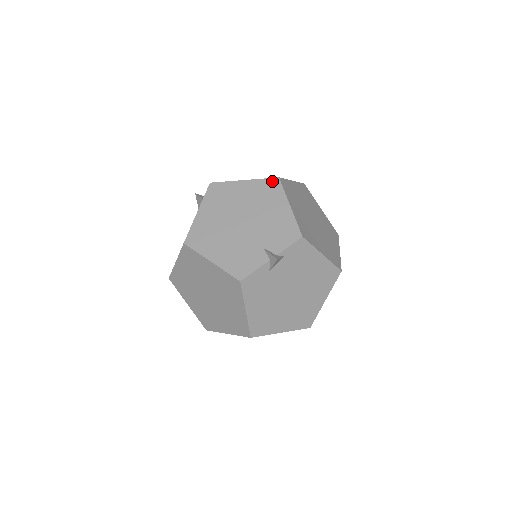
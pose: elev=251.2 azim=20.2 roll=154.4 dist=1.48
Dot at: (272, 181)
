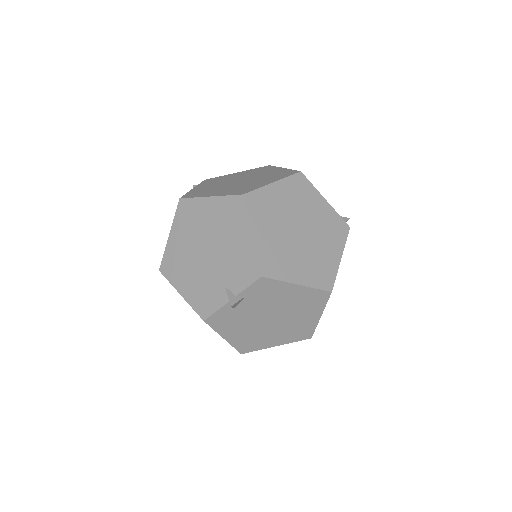
Dot at: (236, 199)
